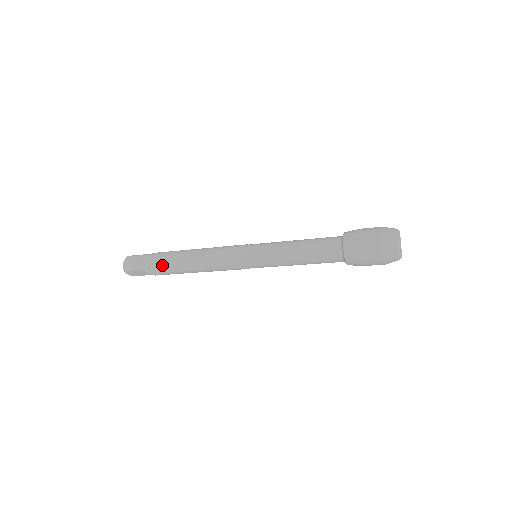
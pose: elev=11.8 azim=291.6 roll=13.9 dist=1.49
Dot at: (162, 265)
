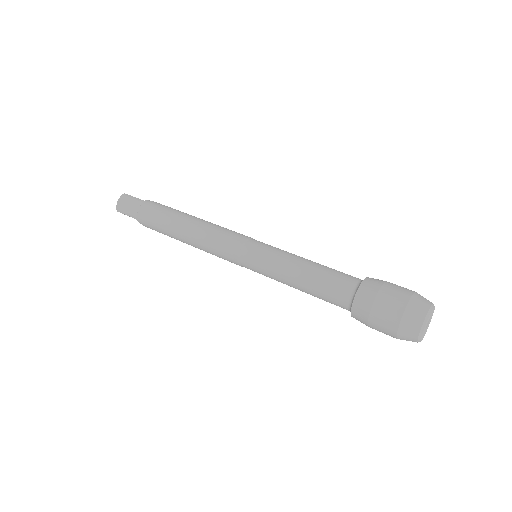
Dot at: (154, 223)
